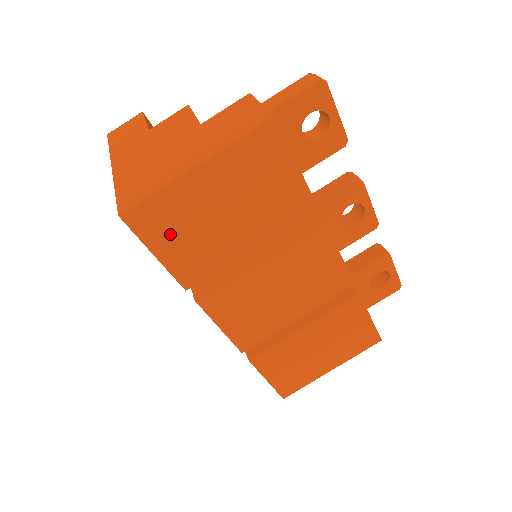
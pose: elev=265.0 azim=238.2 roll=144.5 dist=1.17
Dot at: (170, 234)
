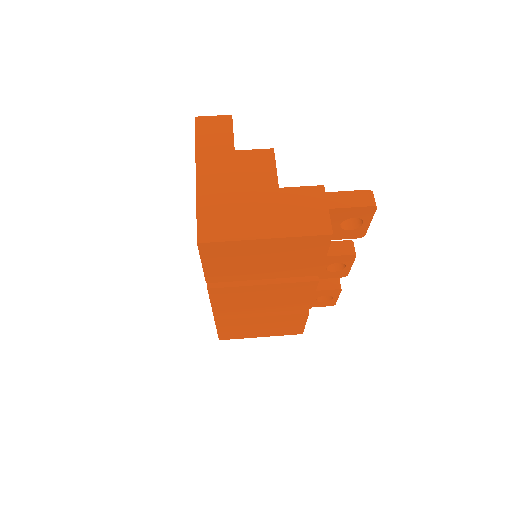
Dot at: (221, 259)
